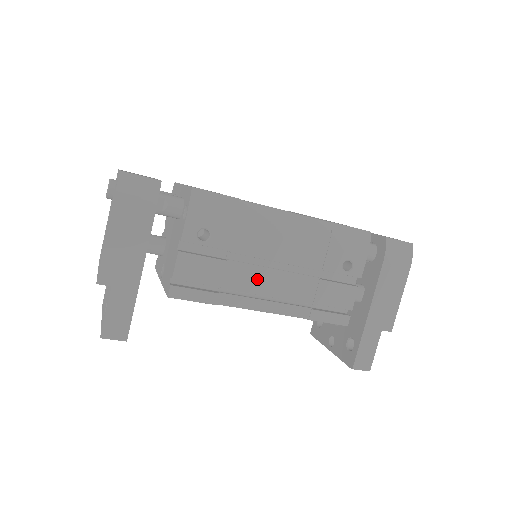
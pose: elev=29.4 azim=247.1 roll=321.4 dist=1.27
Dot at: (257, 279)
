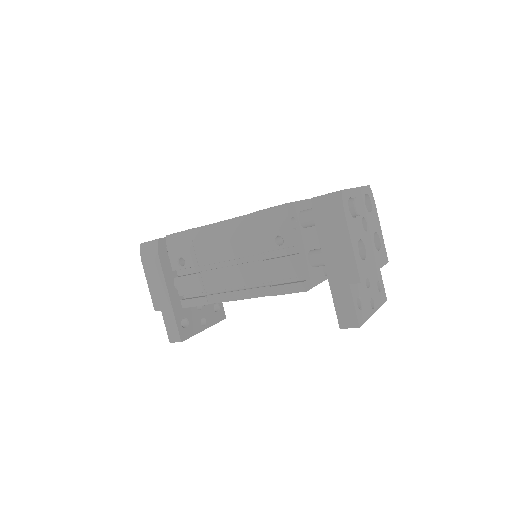
Dot at: (223, 278)
